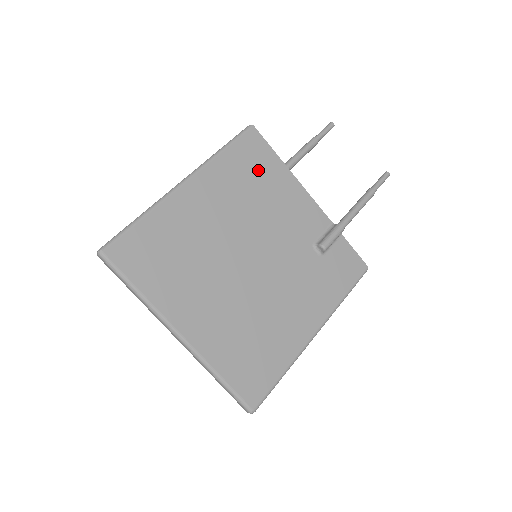
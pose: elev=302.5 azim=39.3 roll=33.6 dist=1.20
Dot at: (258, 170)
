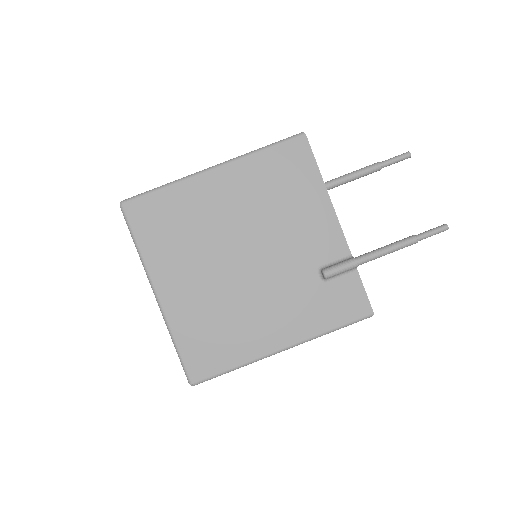
Dot at: (291, 178)
